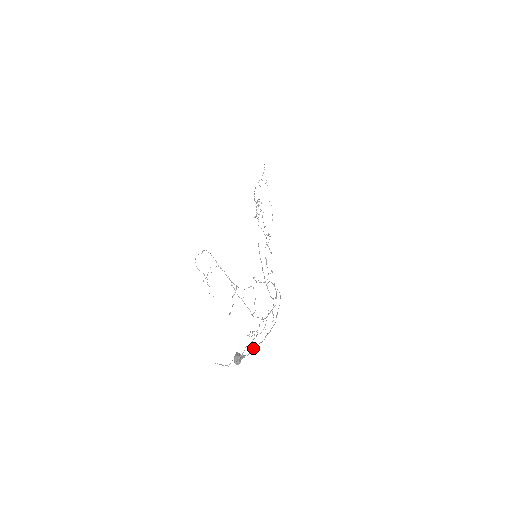
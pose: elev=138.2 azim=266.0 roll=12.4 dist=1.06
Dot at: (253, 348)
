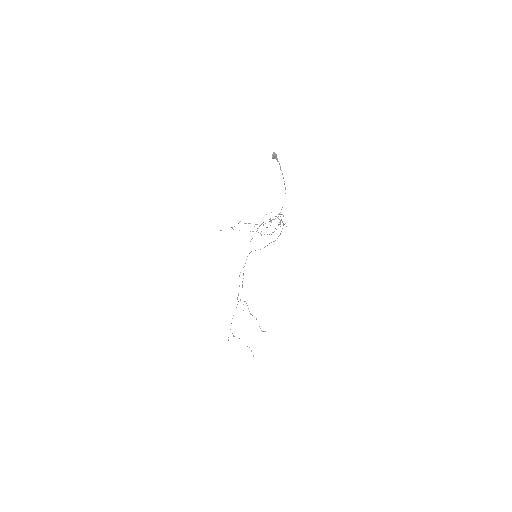
Dot at: (280, 169)
